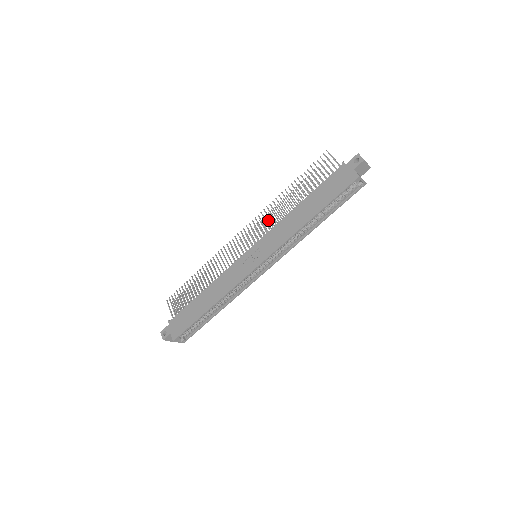
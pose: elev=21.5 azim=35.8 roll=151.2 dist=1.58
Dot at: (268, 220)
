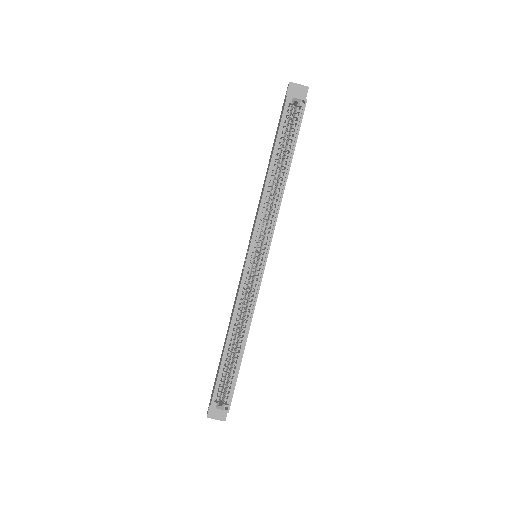
Dot at: occluded
